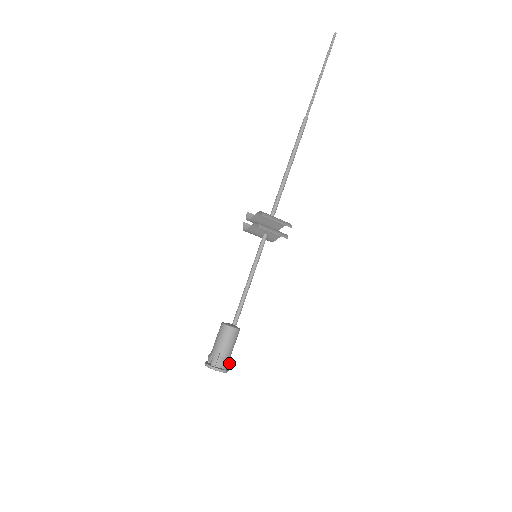
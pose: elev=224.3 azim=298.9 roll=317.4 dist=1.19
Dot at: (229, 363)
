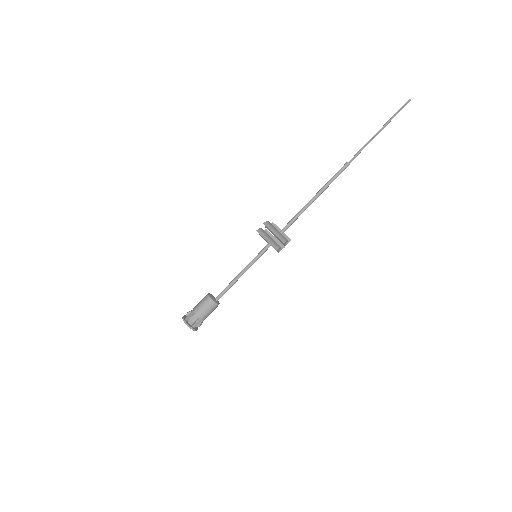
Dot at: (199, 325)
